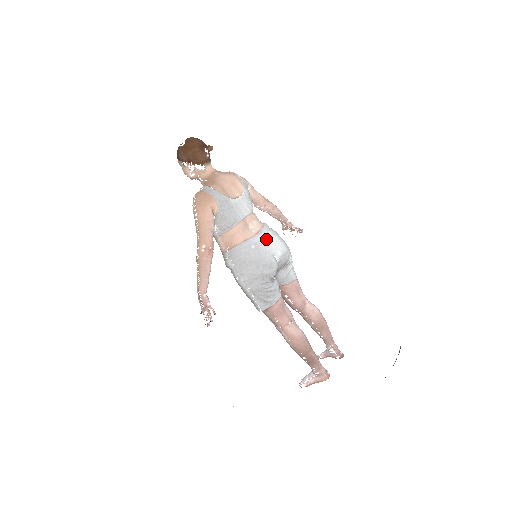
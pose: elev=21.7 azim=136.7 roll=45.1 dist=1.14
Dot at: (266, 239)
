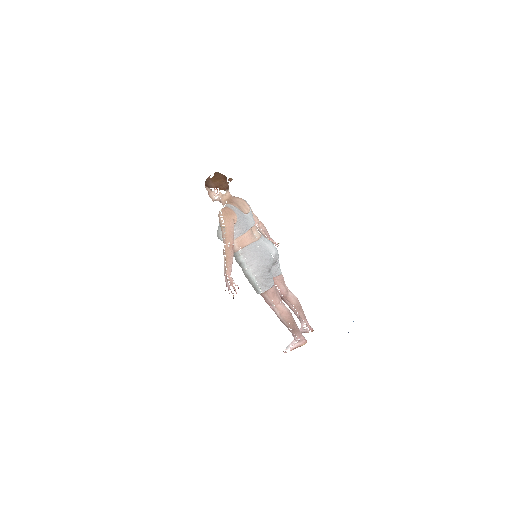
Dot at: (265, 243)
